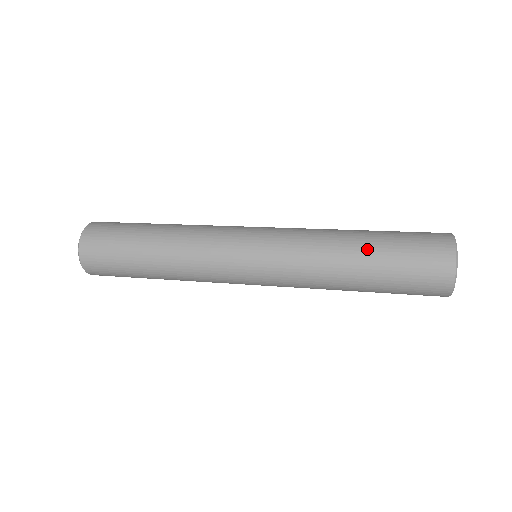
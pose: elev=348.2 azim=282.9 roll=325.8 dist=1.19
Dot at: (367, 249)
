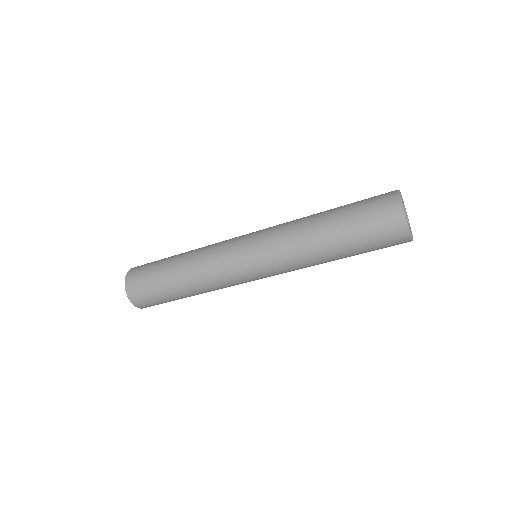
Dot at: occluded
